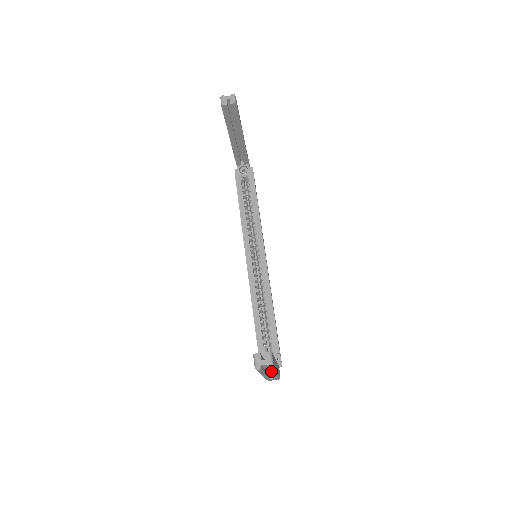
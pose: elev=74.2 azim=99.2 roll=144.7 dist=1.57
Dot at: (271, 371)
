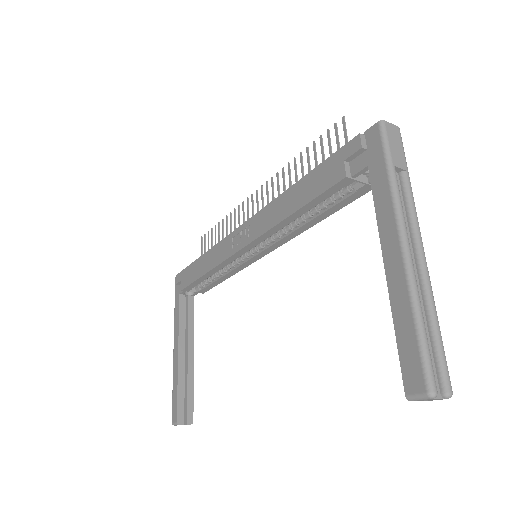
Dot at: occluded
